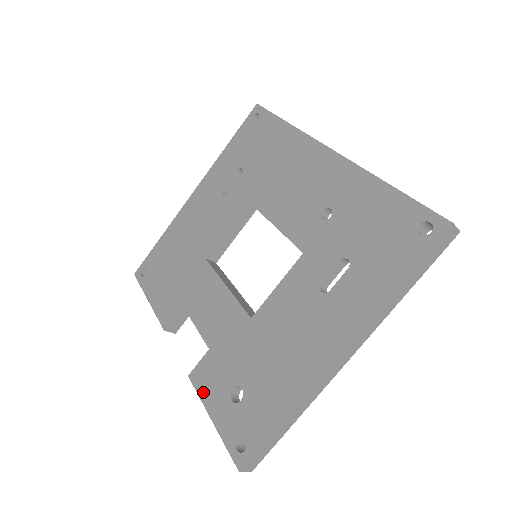
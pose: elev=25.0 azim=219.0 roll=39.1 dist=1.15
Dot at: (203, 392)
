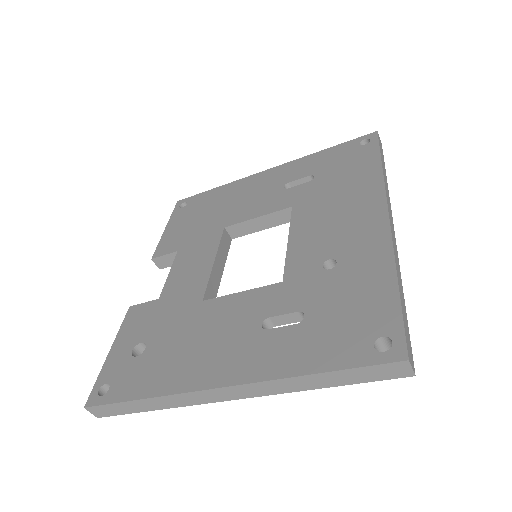
Dot at: (125, 327)
